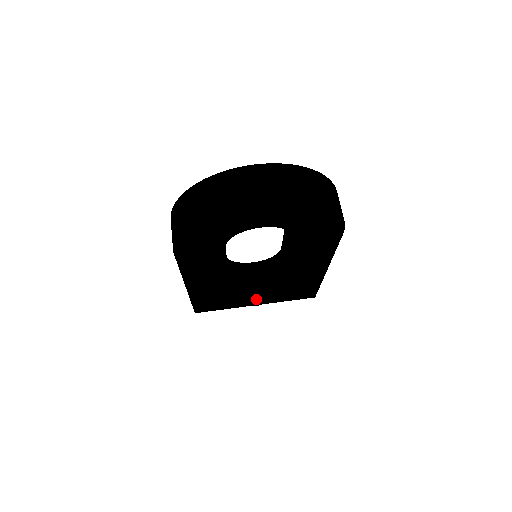
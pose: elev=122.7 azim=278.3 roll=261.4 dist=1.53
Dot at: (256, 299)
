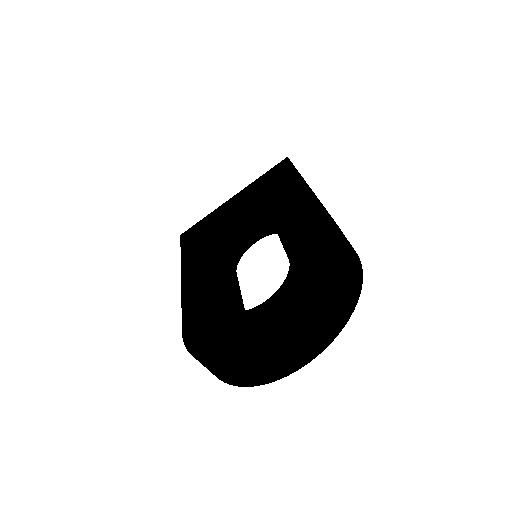
Dot at: occluded
